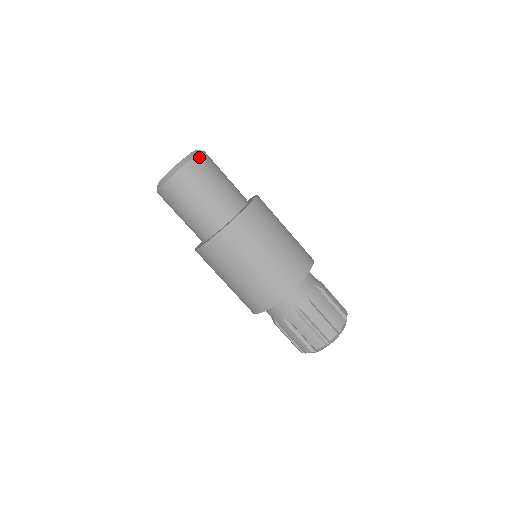
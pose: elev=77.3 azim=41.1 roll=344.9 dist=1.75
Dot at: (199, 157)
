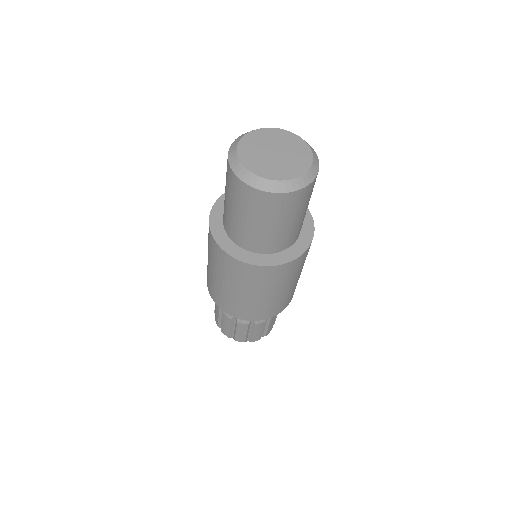
Dot at: (274, 196)
